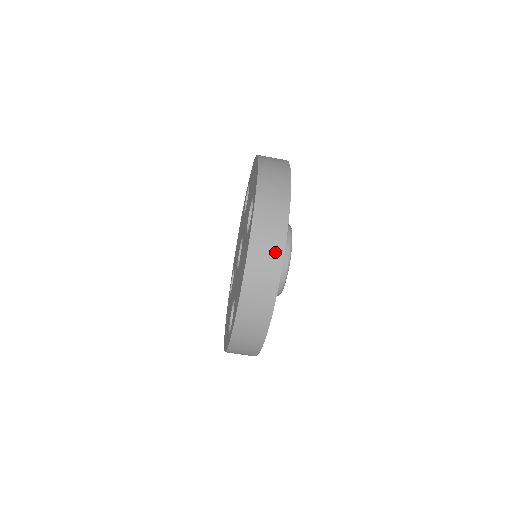
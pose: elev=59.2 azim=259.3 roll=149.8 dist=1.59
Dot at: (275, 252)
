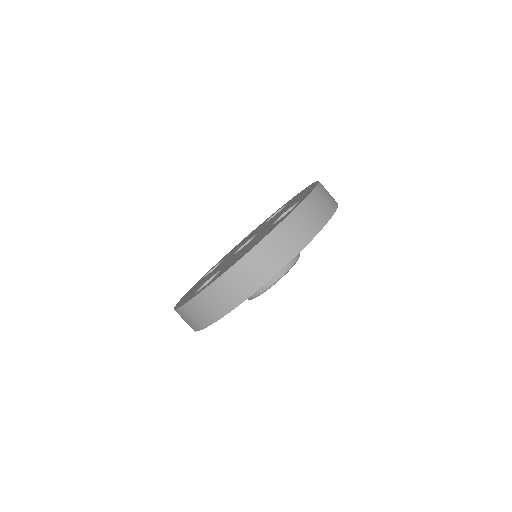
Dot at: (294, 246)
